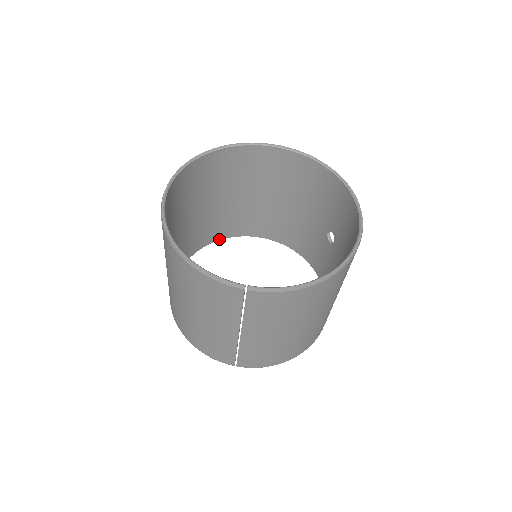
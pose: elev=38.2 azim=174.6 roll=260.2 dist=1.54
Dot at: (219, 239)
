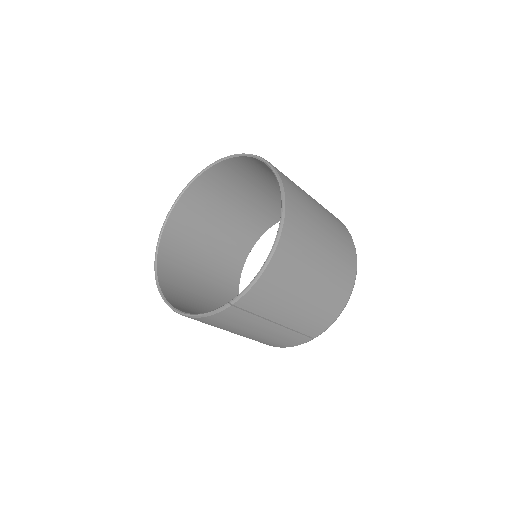
Dot at: (247, 255)
